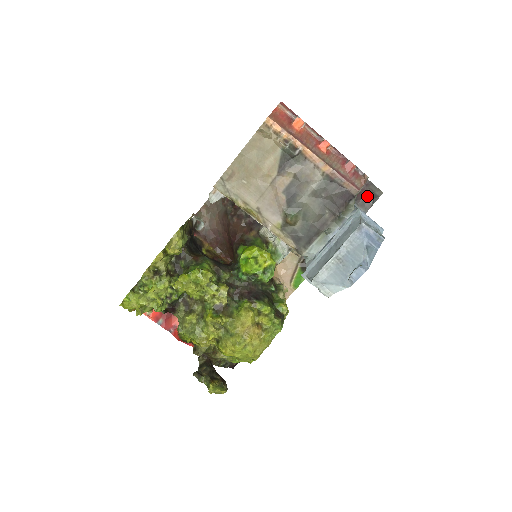
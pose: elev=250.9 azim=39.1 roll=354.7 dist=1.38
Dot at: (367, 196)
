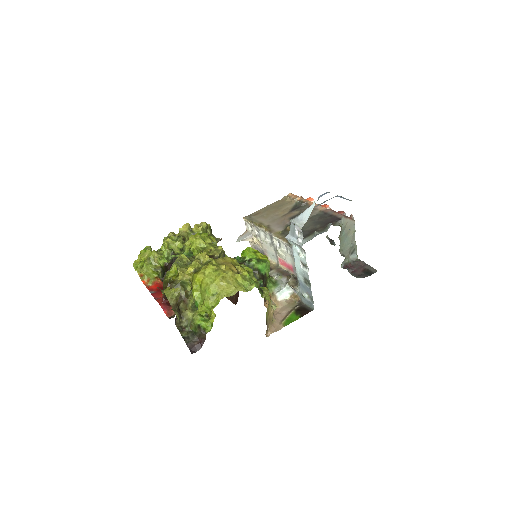
Dot at: (364, 272)
